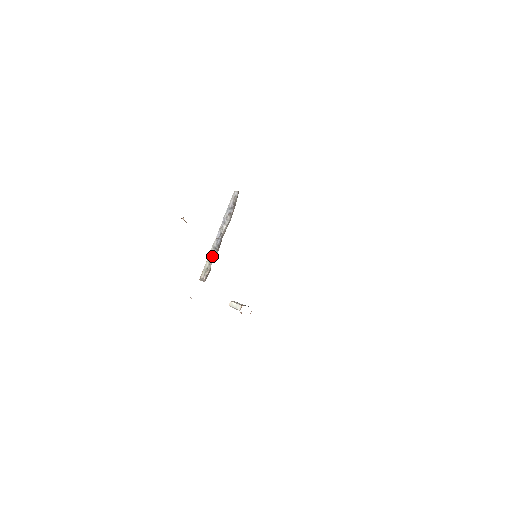
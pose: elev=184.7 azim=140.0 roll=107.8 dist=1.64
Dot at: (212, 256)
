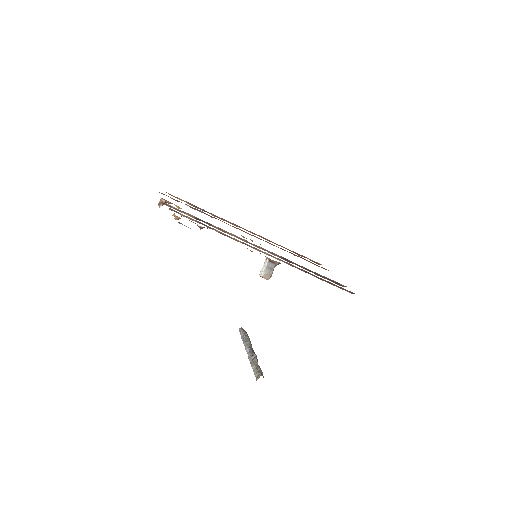
Dot at: (253, 360)
